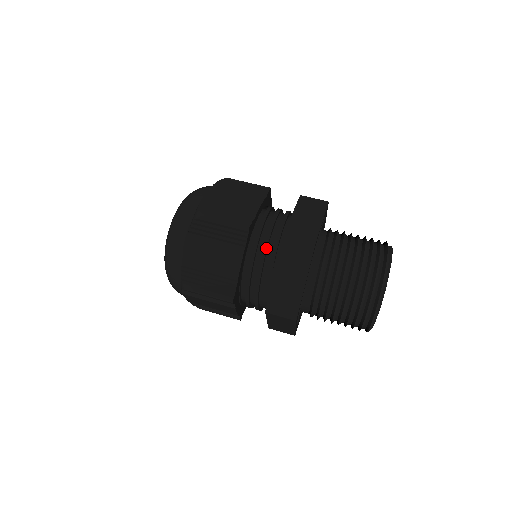
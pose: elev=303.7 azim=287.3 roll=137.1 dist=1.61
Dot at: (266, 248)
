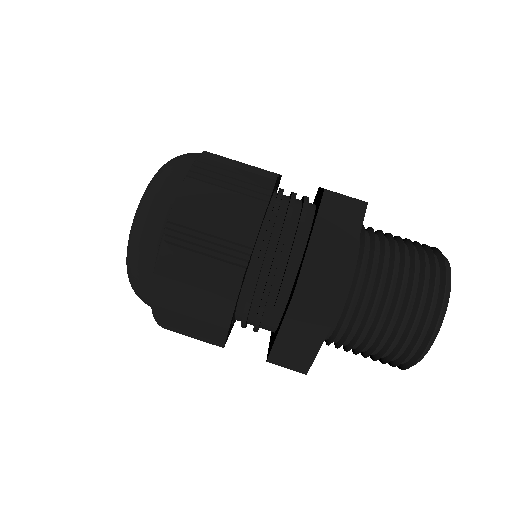
Dot at: (268, 291)
